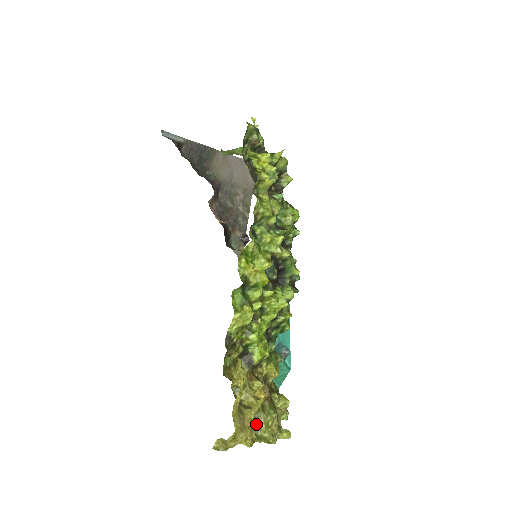
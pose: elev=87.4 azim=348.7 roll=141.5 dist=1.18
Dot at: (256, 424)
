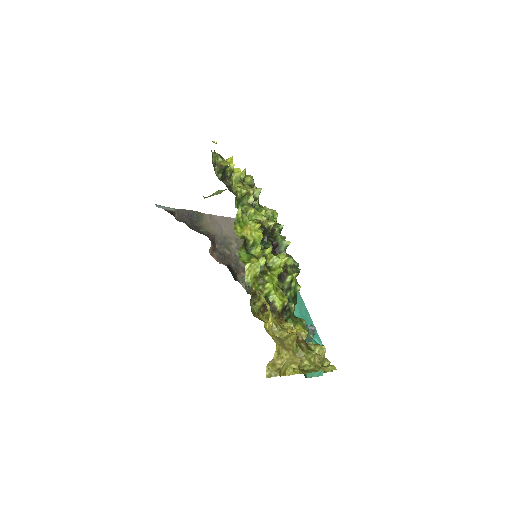
Dot at: (300, 362)
